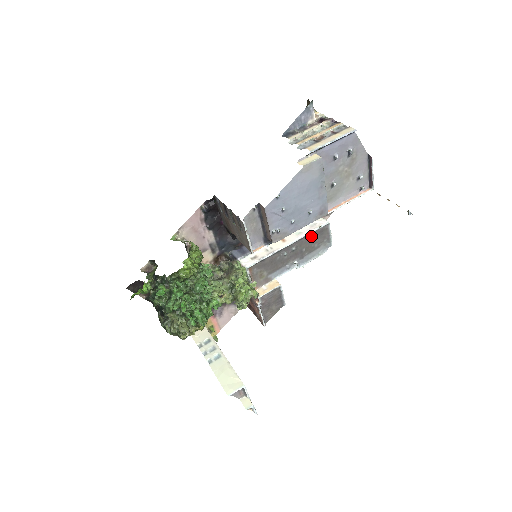
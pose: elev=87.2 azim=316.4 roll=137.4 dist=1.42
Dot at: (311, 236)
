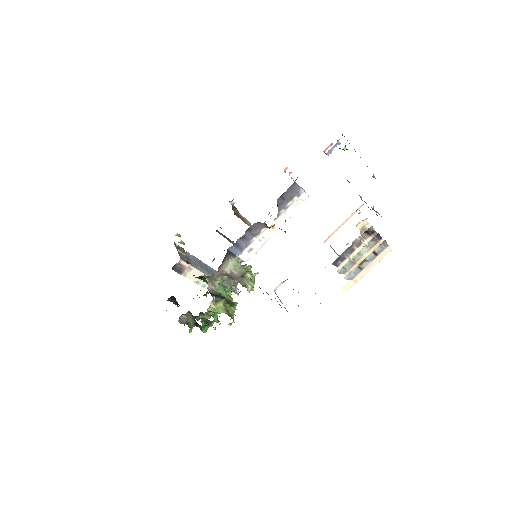
Dot at: occluded
